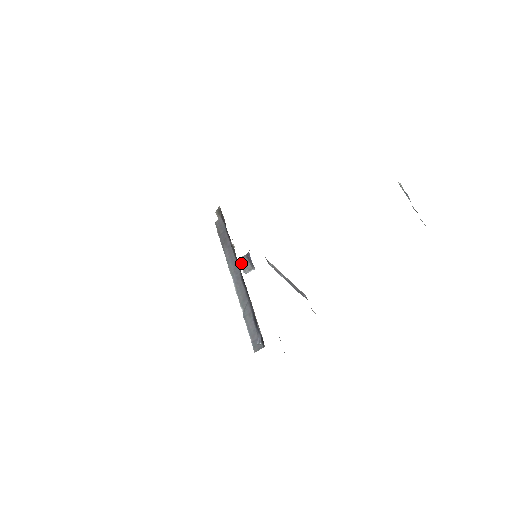
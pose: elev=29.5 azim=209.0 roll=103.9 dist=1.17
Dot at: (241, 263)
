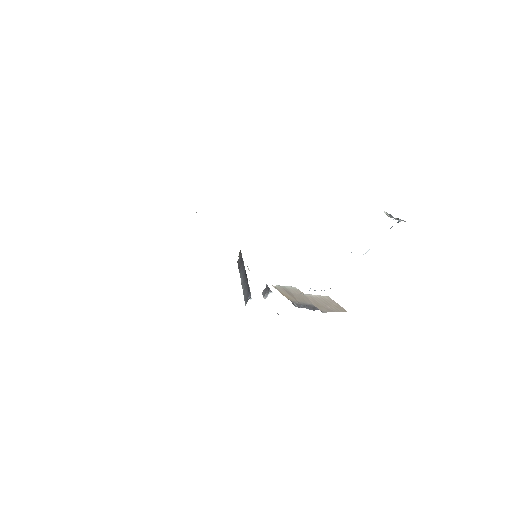
Dot at: (262, 293)
